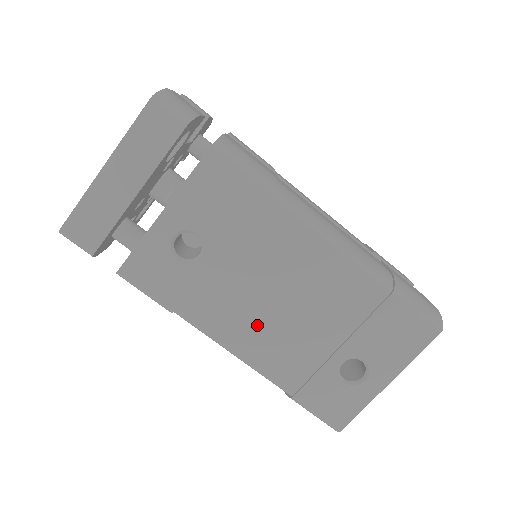
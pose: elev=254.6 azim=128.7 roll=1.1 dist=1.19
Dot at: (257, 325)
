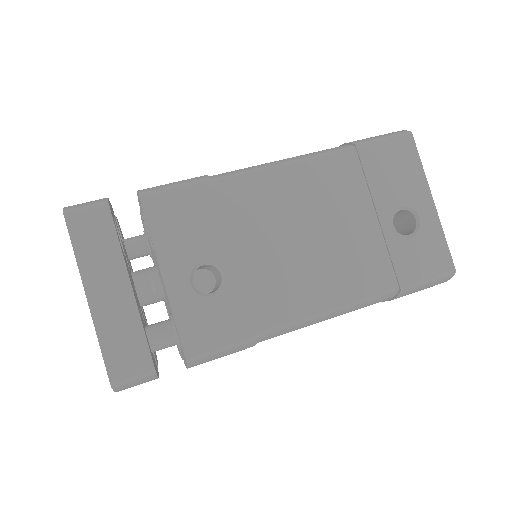
Dot at: (316, 272)
